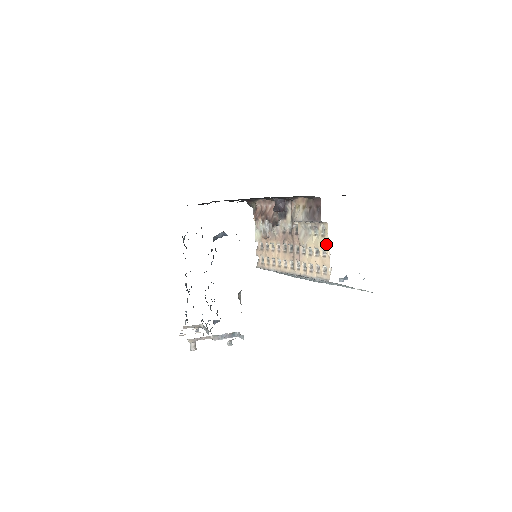
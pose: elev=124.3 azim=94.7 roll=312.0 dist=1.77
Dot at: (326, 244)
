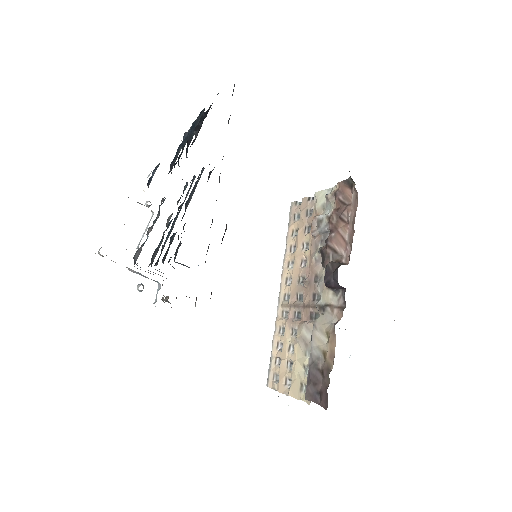
Dot at: (293, 392)
